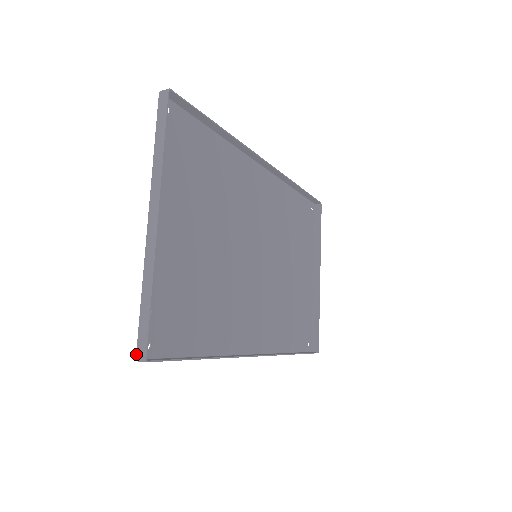
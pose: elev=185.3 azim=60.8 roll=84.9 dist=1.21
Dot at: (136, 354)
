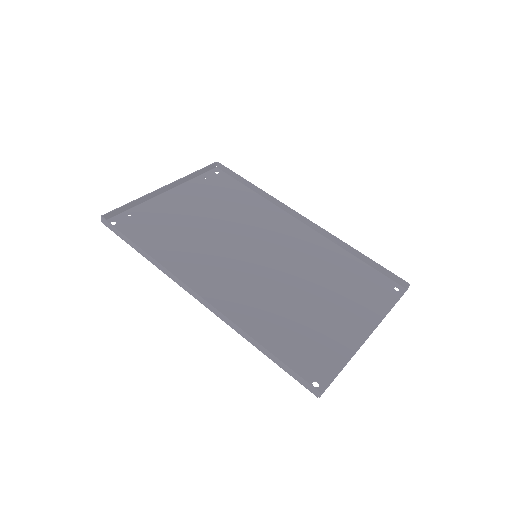
Dot at: occluded
